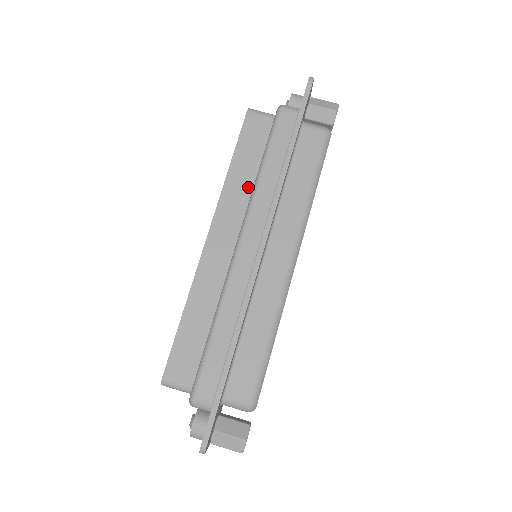
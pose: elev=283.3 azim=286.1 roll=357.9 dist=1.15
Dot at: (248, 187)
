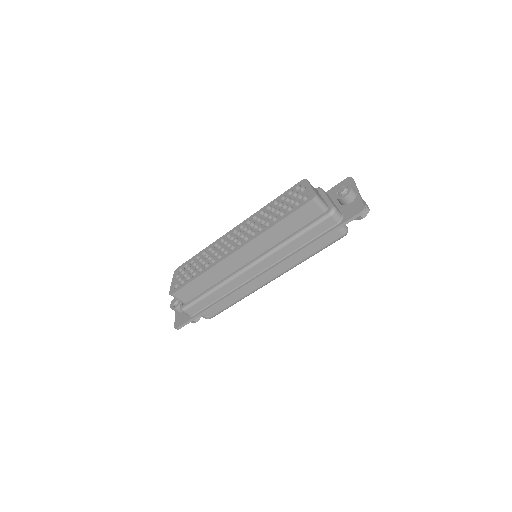
Dot at: (278, 239)
